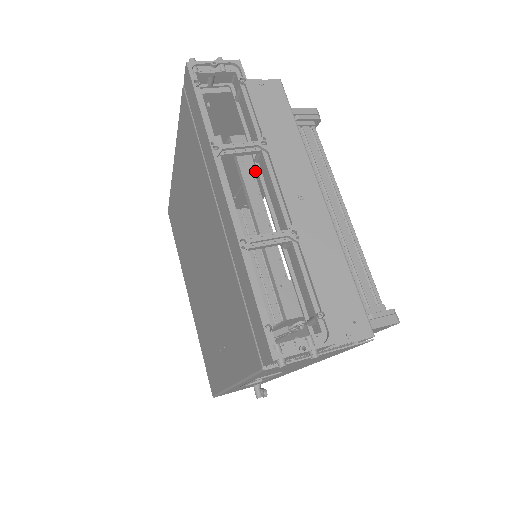
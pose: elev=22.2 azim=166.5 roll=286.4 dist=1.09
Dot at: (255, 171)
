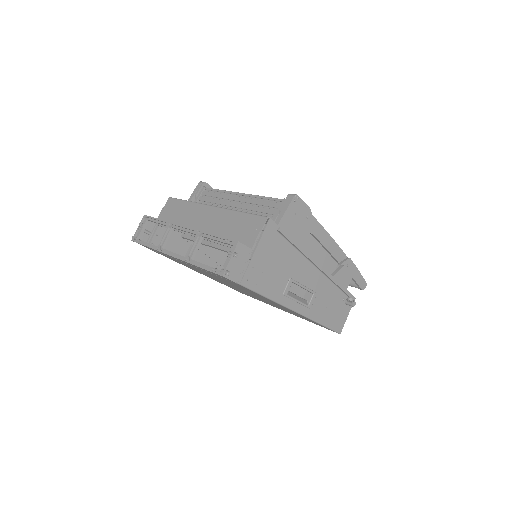
Dot at: occluded
